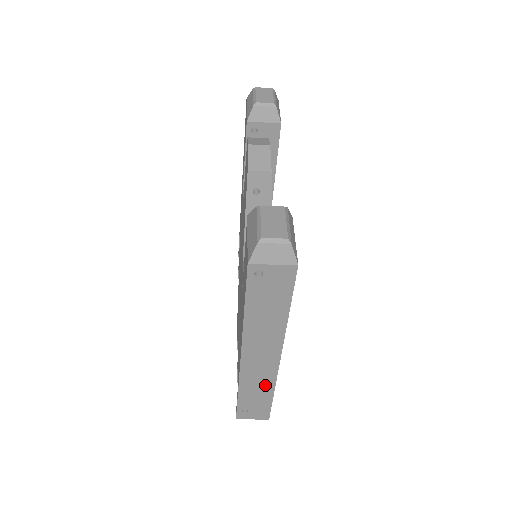
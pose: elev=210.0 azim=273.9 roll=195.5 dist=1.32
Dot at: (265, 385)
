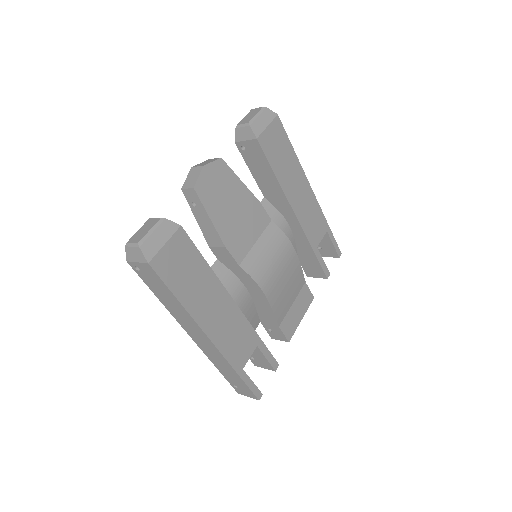
Dot at: (225, 364)
